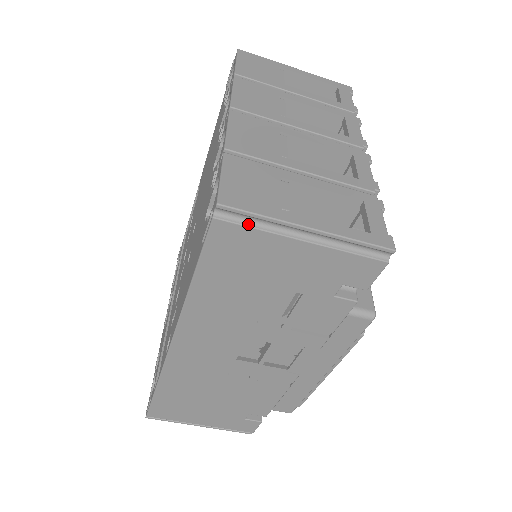
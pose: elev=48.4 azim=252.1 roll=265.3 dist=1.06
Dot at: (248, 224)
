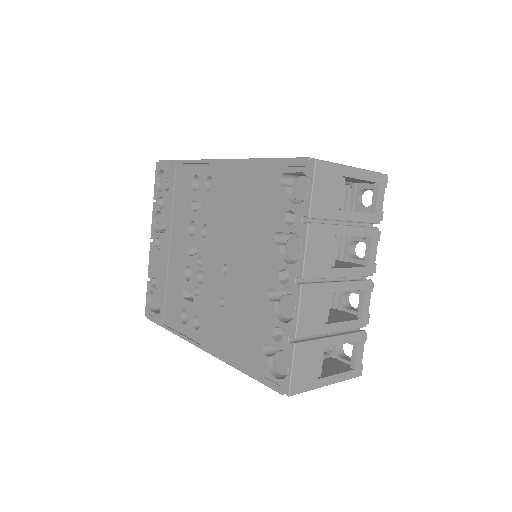
Dot at: occluded
